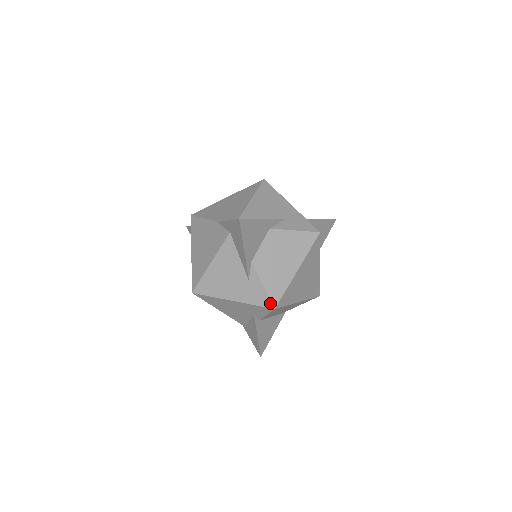
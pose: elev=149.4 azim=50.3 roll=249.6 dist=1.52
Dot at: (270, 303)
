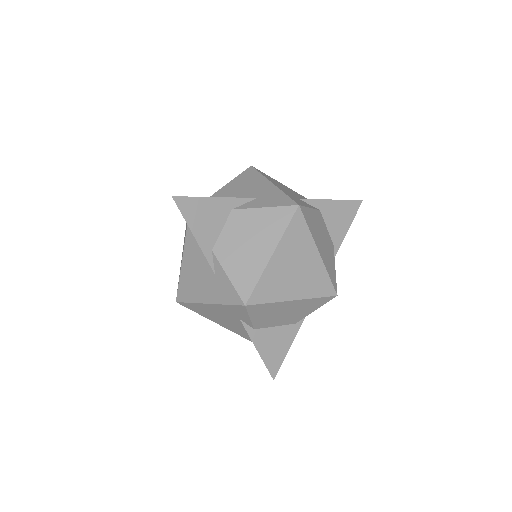
Dot at: (239, 299)
